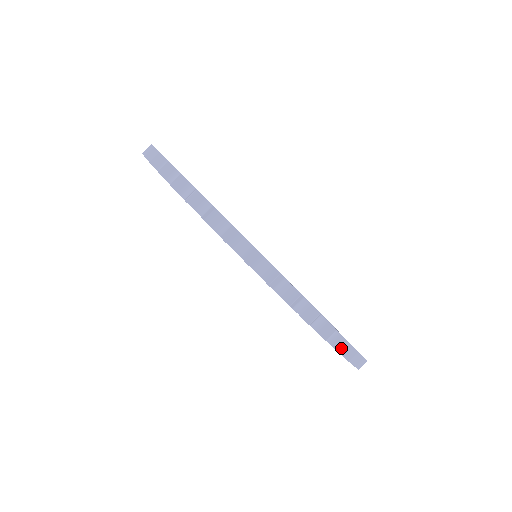
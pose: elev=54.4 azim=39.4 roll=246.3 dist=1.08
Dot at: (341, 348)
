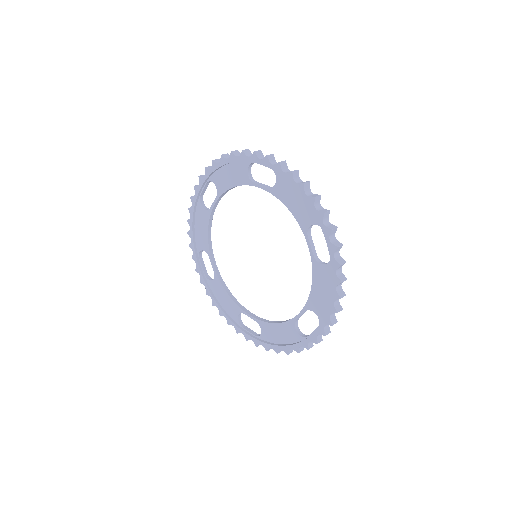
Dot at: (334, 323)
